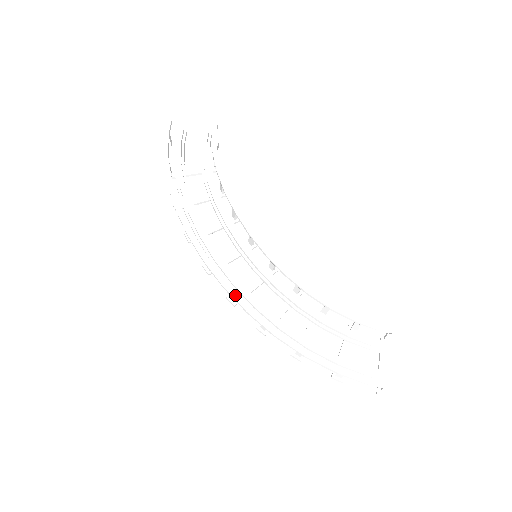
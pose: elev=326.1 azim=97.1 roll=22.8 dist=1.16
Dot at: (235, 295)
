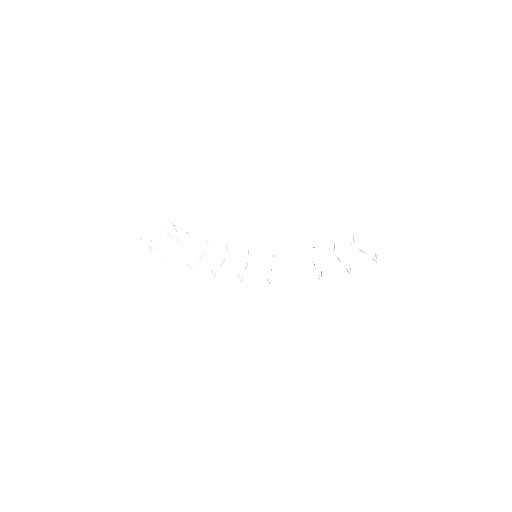
Dot at: (266, 272)
